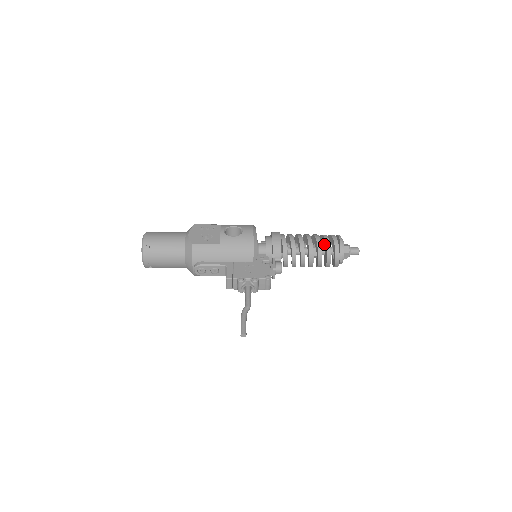
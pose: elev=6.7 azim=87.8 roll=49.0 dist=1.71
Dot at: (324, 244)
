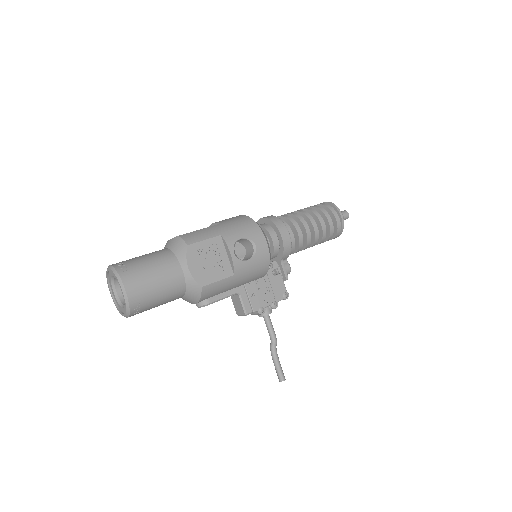
Dot at: (326, 226)
